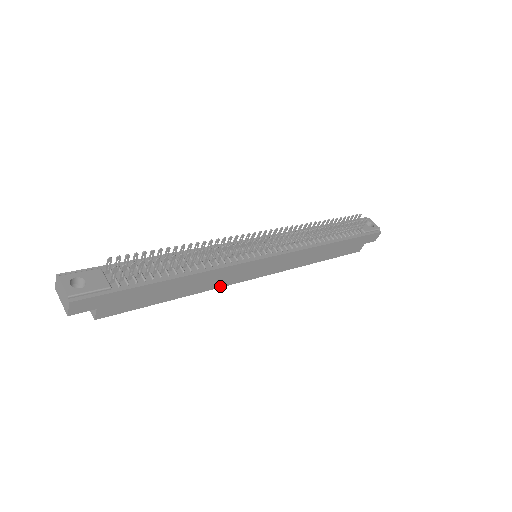
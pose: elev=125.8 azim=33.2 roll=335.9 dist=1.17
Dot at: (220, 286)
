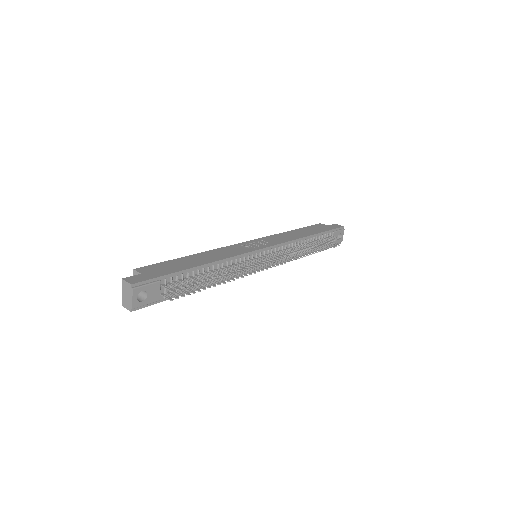
Dot at: occluded
